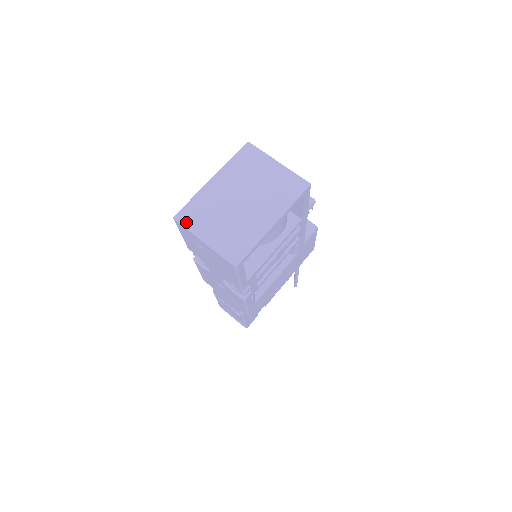
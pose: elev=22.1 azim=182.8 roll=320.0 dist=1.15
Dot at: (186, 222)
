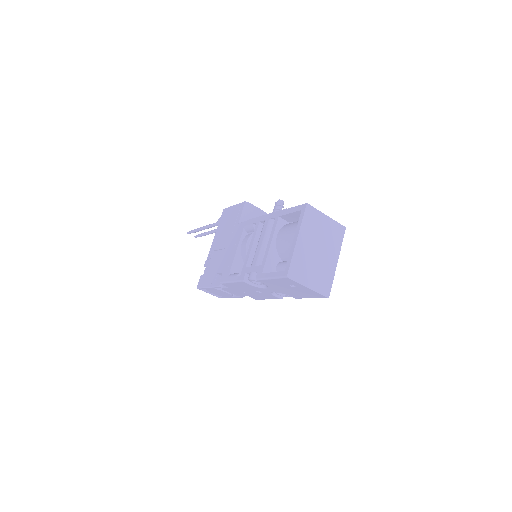
Dot at: (295, 277)
